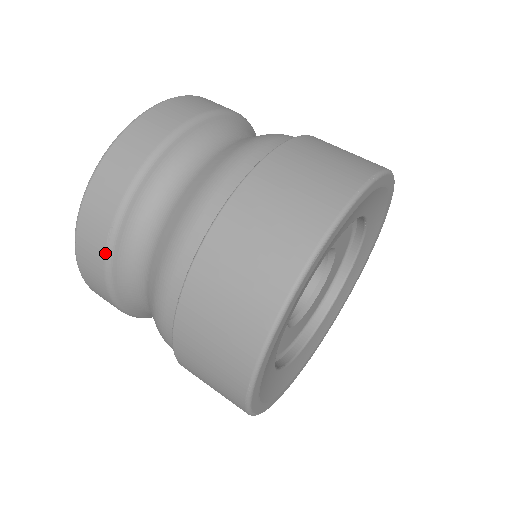
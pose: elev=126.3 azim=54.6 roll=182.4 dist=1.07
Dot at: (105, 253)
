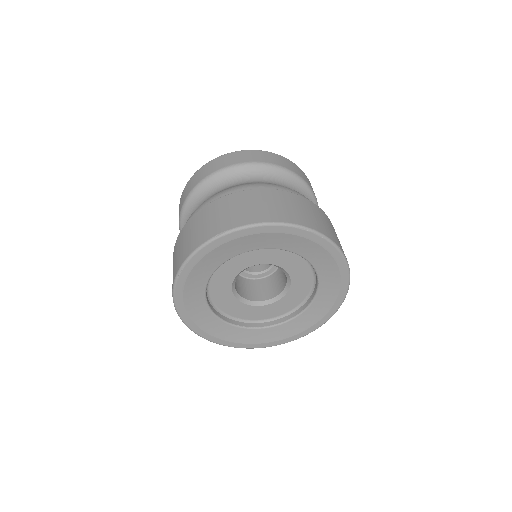
Dot at: occluded
